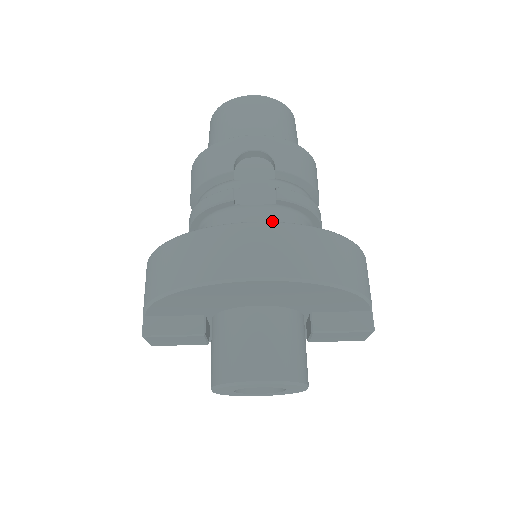
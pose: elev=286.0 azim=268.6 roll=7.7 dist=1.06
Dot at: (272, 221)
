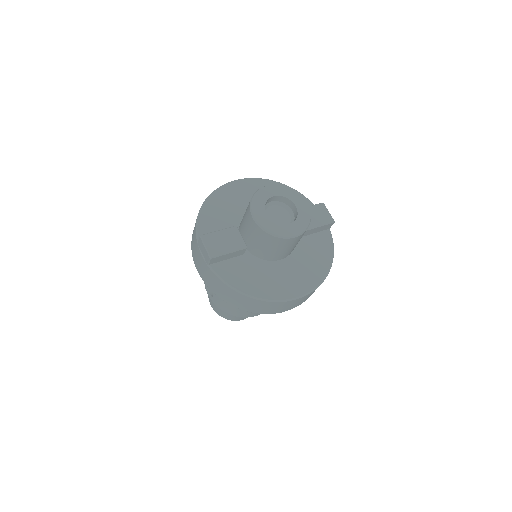
Dot at: occluded
